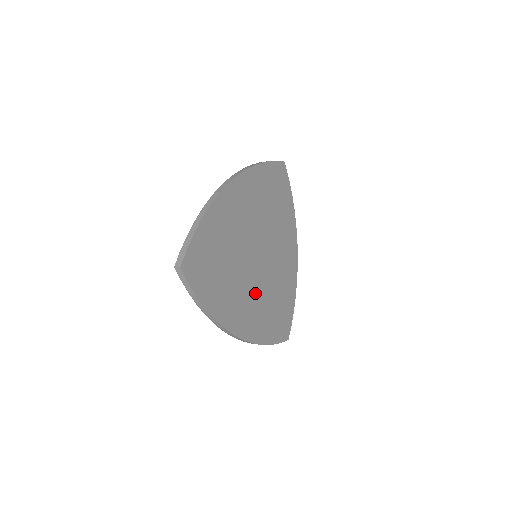
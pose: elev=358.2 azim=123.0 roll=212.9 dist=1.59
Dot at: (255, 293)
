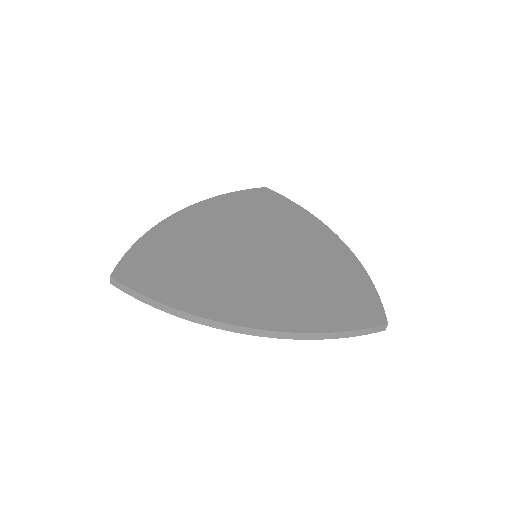
Dot at: (267, 284)
